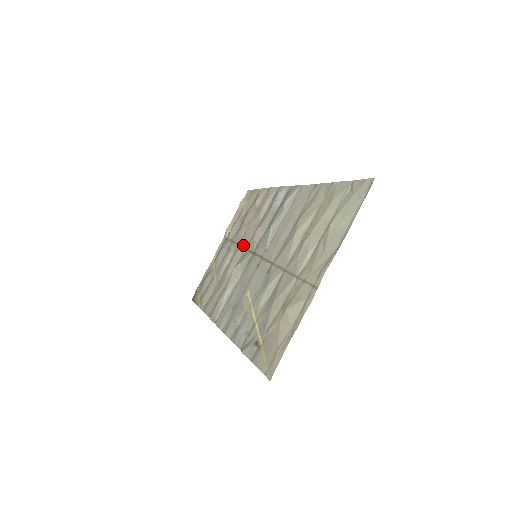
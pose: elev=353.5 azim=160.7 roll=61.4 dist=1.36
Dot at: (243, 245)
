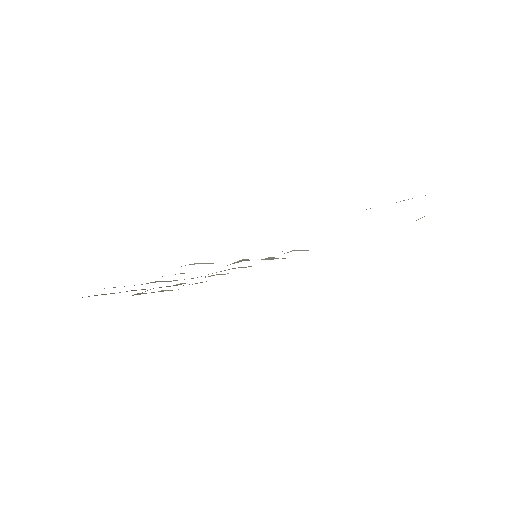
Dot at: occluded
